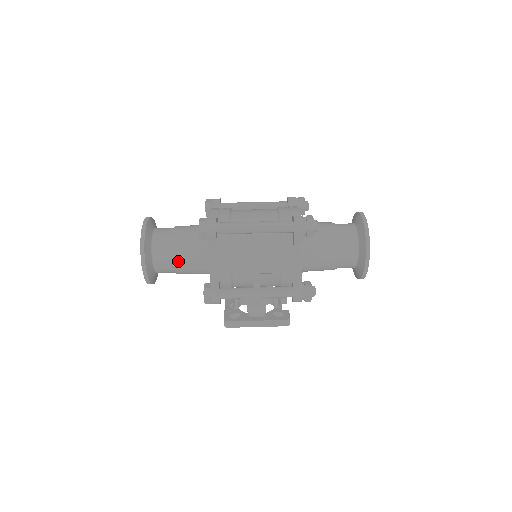
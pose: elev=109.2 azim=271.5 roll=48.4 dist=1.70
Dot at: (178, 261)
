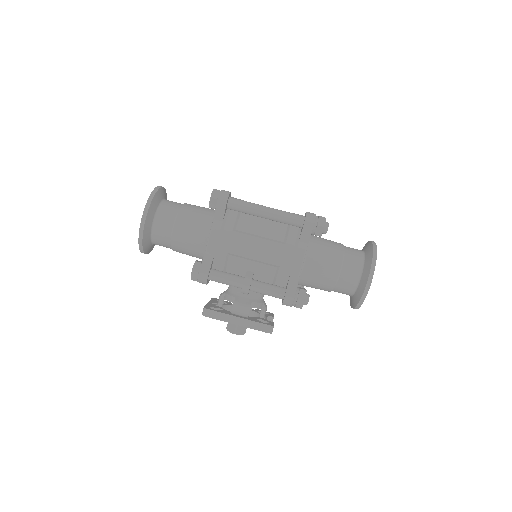
Dot at: (178, 230)
